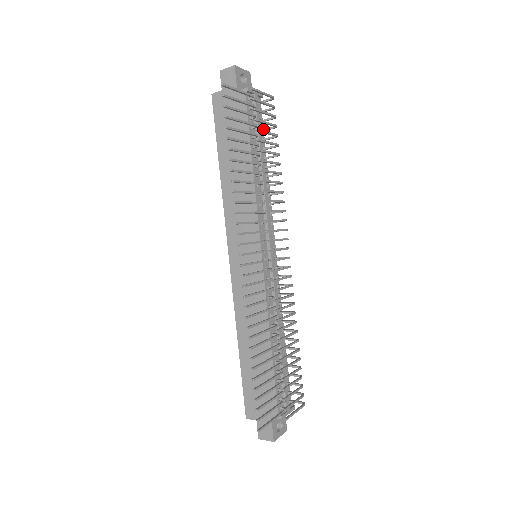
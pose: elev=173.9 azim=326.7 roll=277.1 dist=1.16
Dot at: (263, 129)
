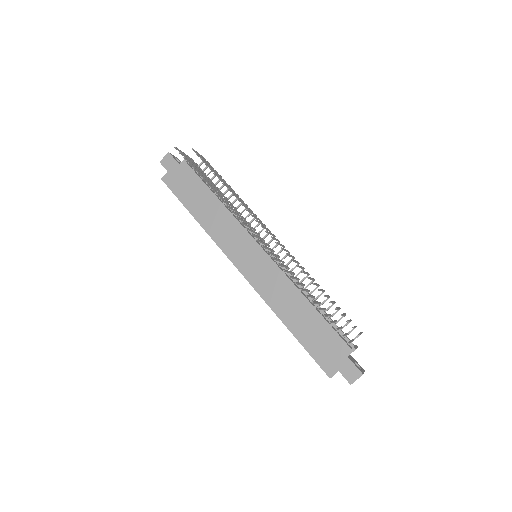
Dot at: occluded
